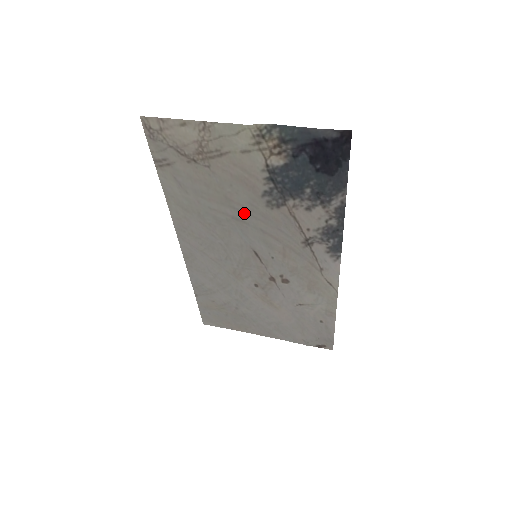
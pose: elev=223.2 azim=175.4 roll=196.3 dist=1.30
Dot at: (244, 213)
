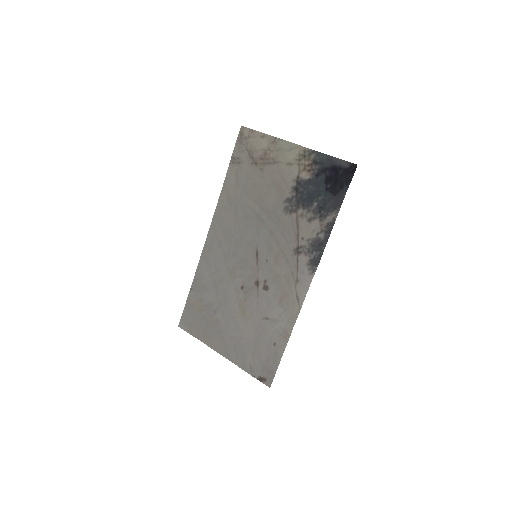
Dot at: (266, 213)
